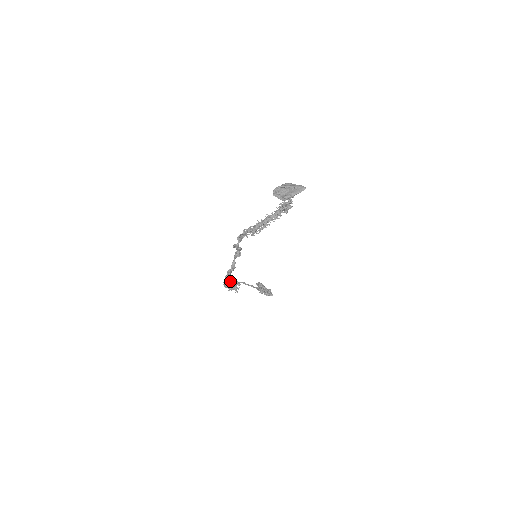
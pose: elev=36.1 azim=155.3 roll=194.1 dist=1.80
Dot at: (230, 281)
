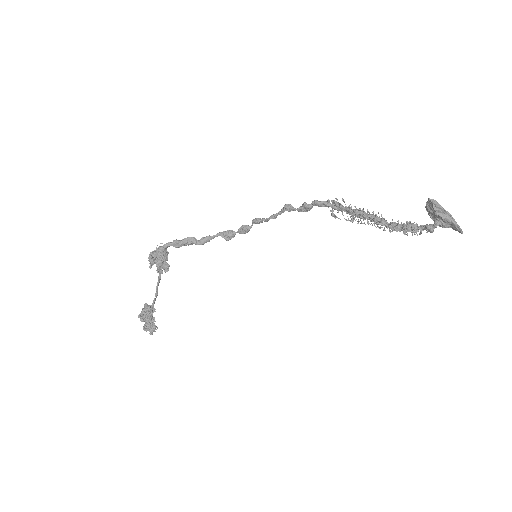
Dot at: occluded
